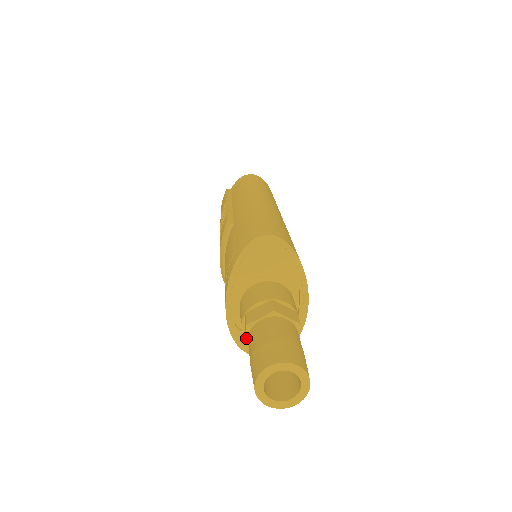
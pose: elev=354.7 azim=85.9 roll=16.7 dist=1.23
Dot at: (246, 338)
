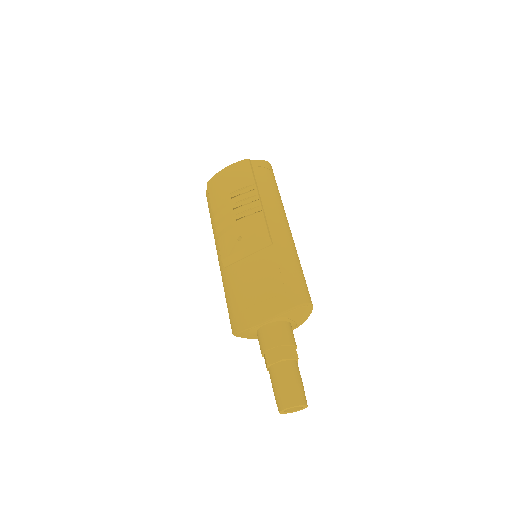
Dot at: (276, 362)
